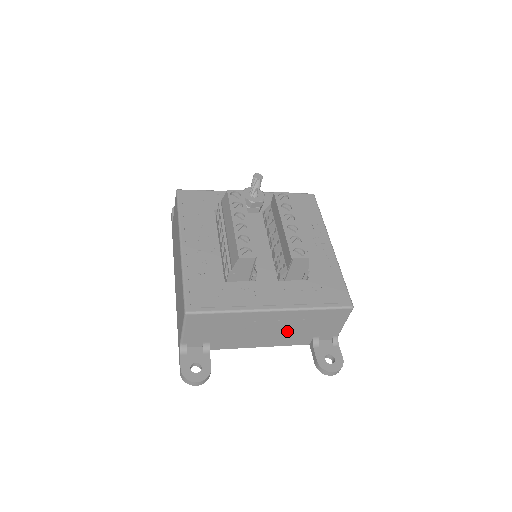
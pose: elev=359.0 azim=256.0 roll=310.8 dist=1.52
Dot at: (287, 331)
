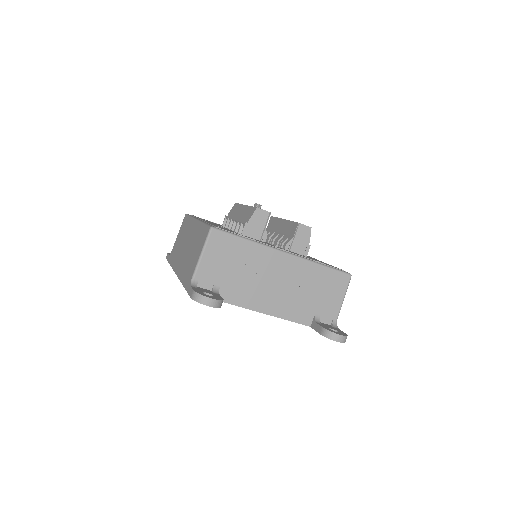
Dot at: (293, 293)
